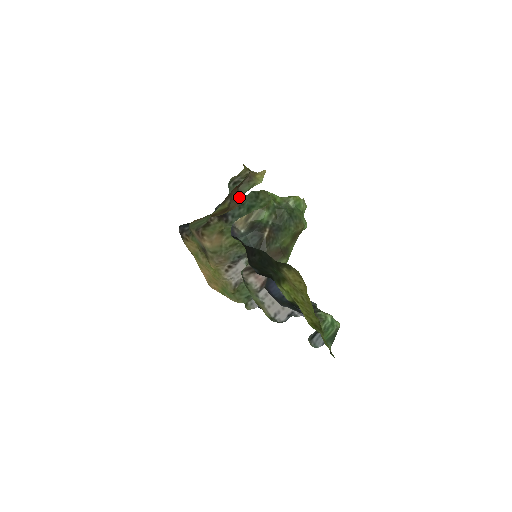
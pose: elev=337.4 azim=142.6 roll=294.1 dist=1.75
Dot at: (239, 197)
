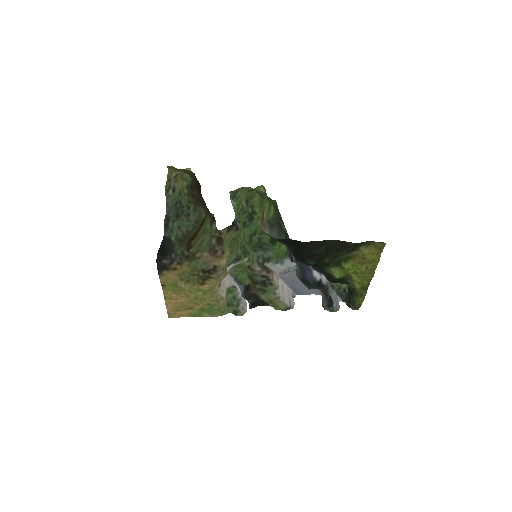
Dot at: (196, 203)
